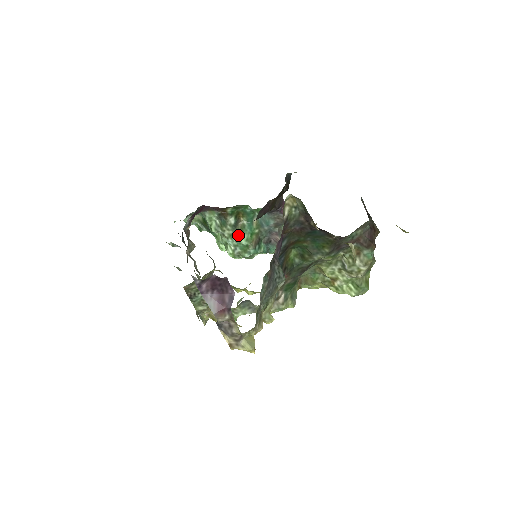
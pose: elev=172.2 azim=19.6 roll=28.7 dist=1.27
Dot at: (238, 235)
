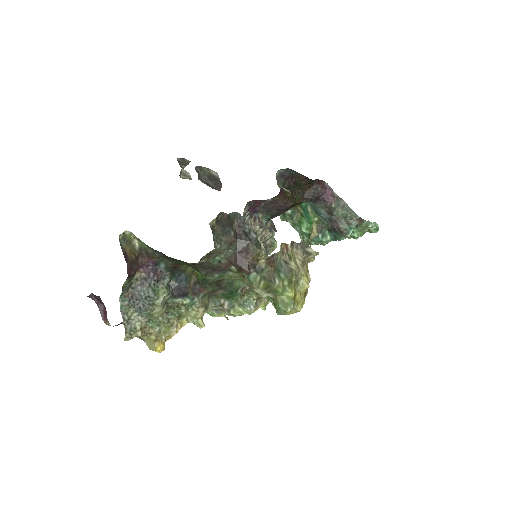
Dot at: (298, 224)
